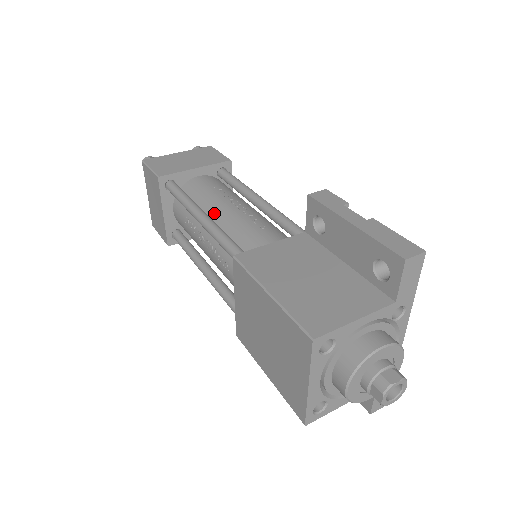
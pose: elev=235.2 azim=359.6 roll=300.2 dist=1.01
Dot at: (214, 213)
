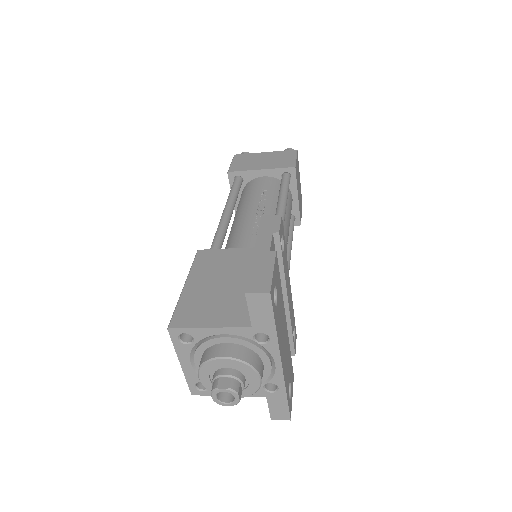
Dot at: (241, 212)
